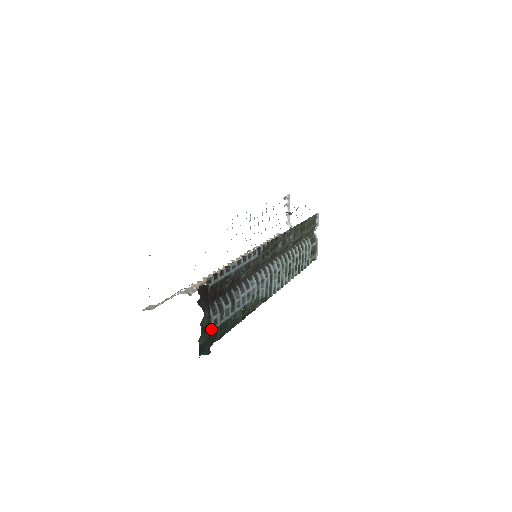
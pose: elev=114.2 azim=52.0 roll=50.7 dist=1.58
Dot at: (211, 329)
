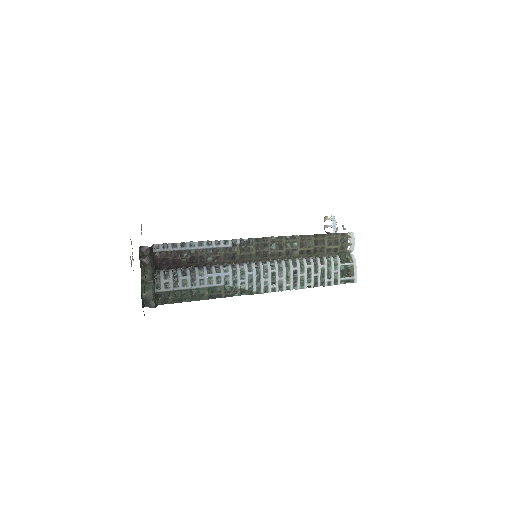
Dot at: (161, 289)
